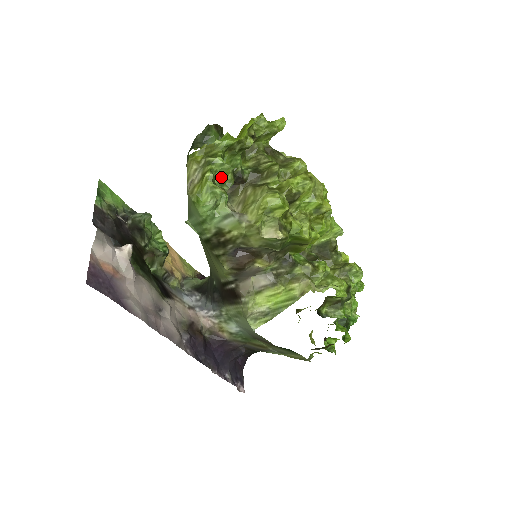
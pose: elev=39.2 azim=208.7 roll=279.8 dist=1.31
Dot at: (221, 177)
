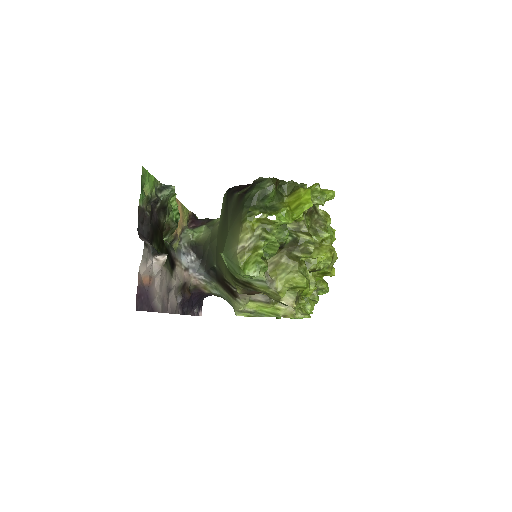
Dot at: (268, 249)
